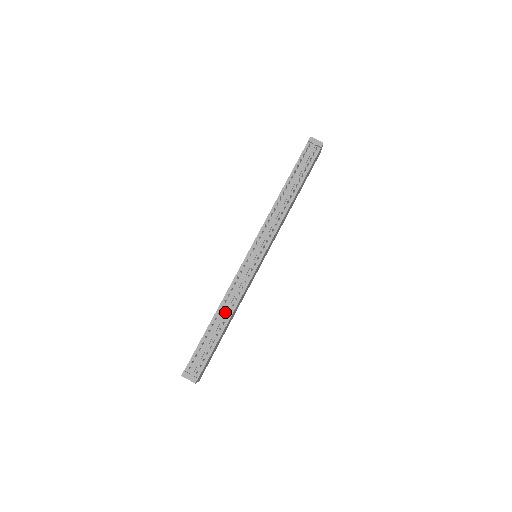
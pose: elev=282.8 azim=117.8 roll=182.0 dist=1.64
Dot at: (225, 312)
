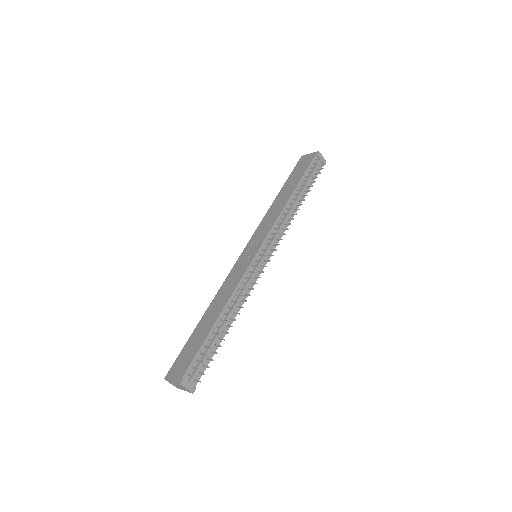
Dot at: (231, 314)
